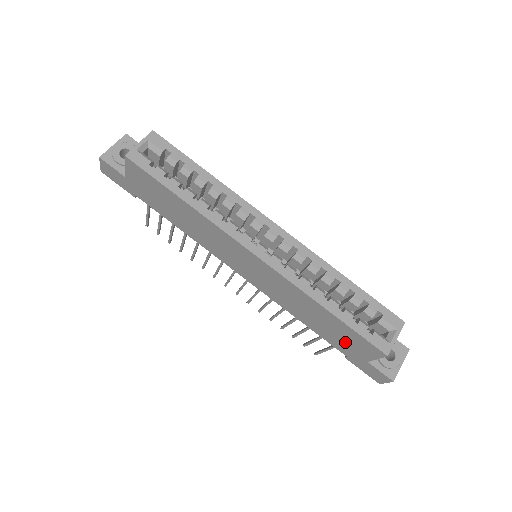
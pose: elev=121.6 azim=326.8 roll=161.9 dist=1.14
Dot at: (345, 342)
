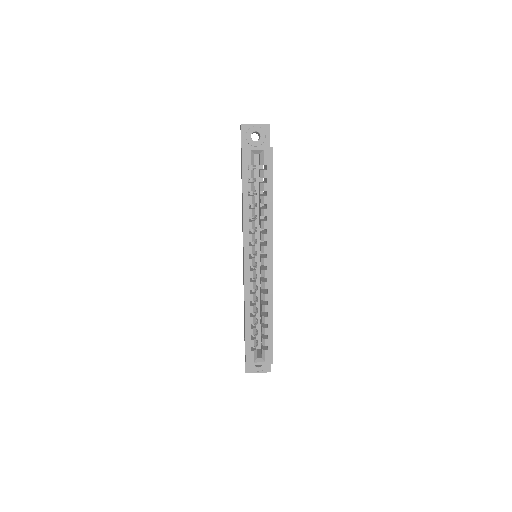
Dot at: occluded
